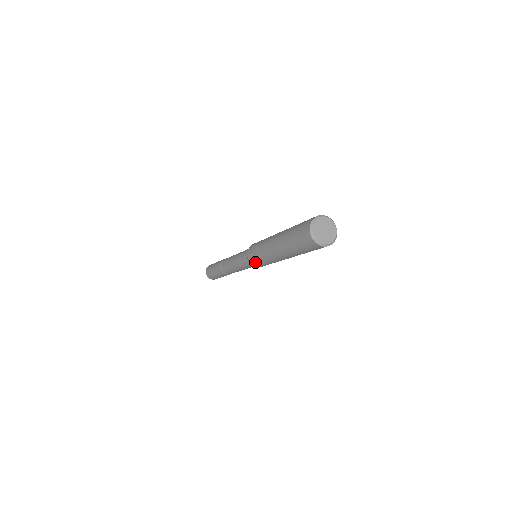
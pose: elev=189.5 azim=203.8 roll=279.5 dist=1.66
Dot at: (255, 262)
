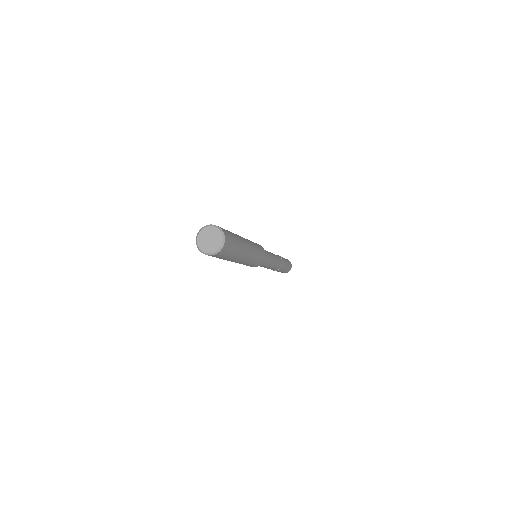
Dot at: occluded
